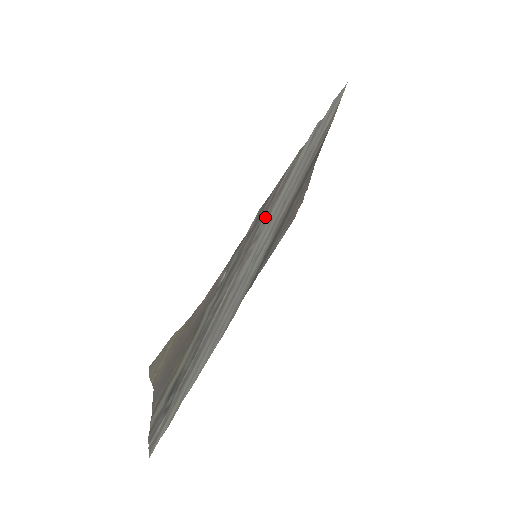
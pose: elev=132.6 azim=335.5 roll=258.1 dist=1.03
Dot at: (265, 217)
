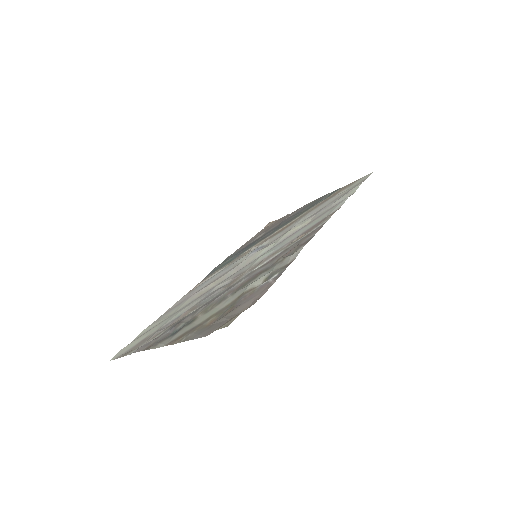
Dot at: (292, 243)
